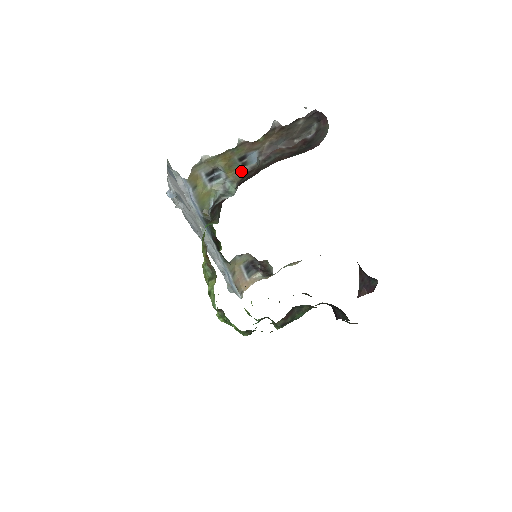
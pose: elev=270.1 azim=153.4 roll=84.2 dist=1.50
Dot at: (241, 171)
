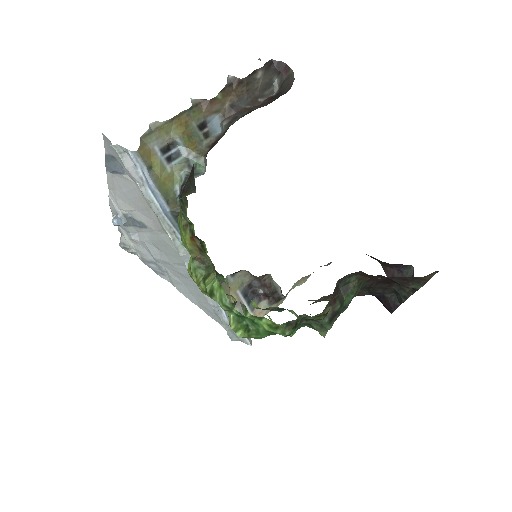
Dot at: (205, 144)
